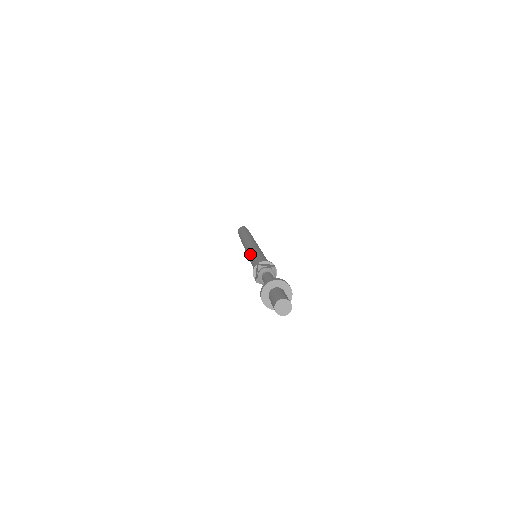
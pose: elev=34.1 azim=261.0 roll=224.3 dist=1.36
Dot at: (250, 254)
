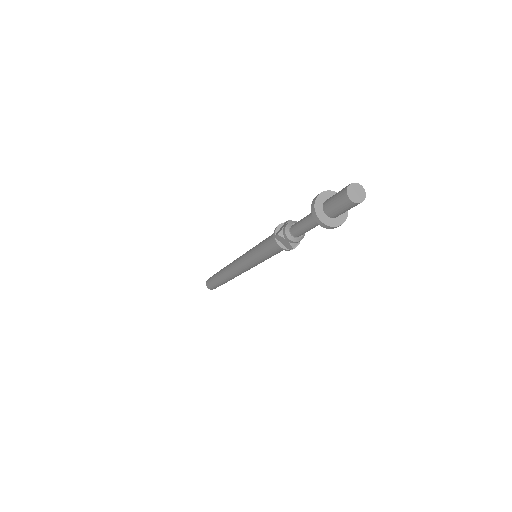
Dot at: occluded
